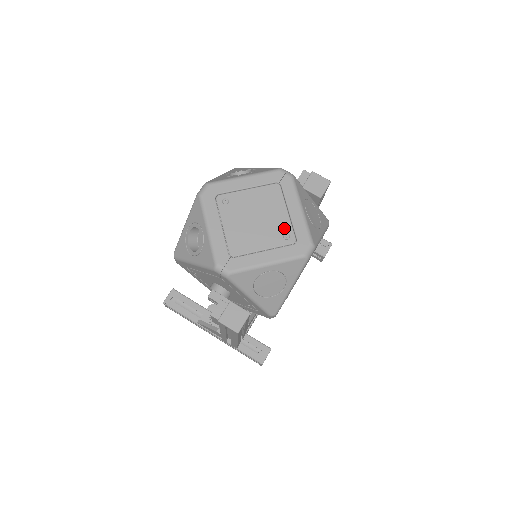
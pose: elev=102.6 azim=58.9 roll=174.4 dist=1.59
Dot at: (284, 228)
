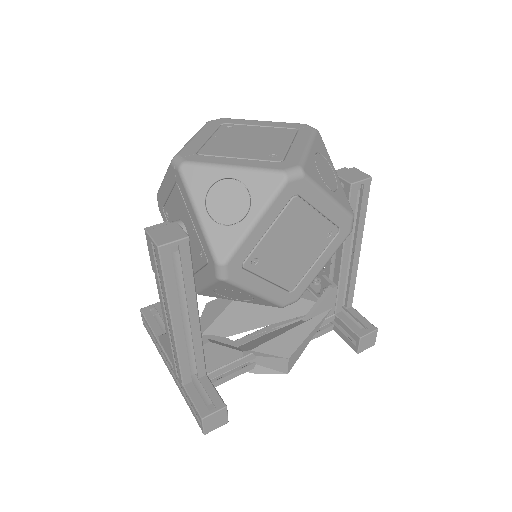
Dot at: (276, 151)
